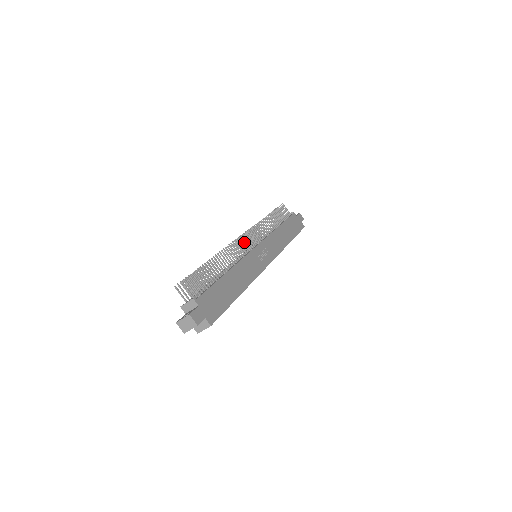
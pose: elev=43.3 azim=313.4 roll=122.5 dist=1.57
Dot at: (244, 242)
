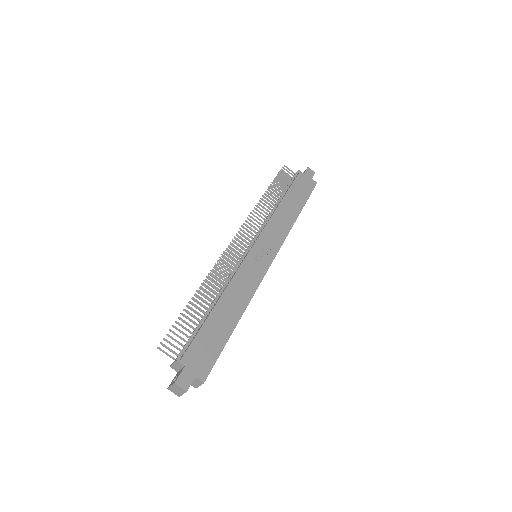
Dot at: (236, 249)
